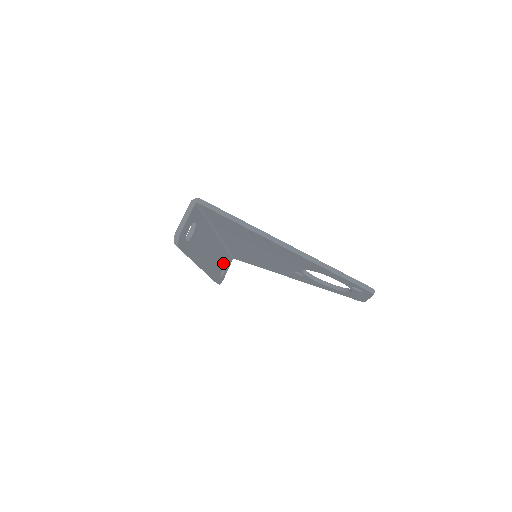
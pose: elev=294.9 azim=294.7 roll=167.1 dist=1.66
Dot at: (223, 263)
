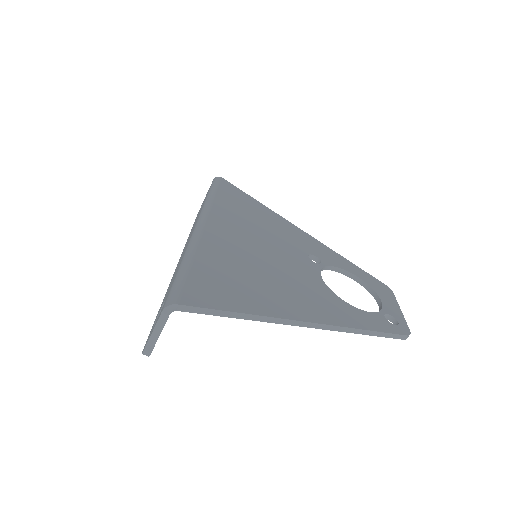
Dot at: occluded
